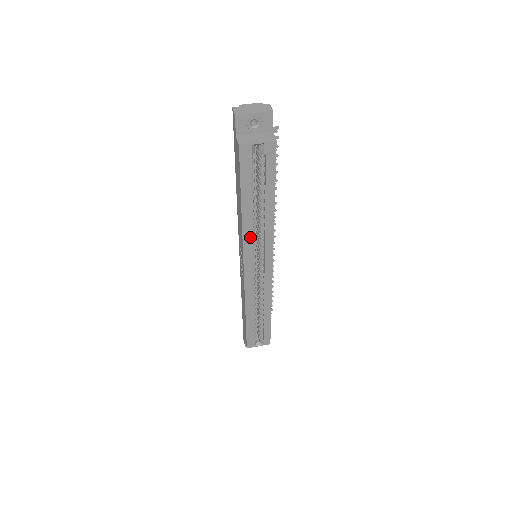
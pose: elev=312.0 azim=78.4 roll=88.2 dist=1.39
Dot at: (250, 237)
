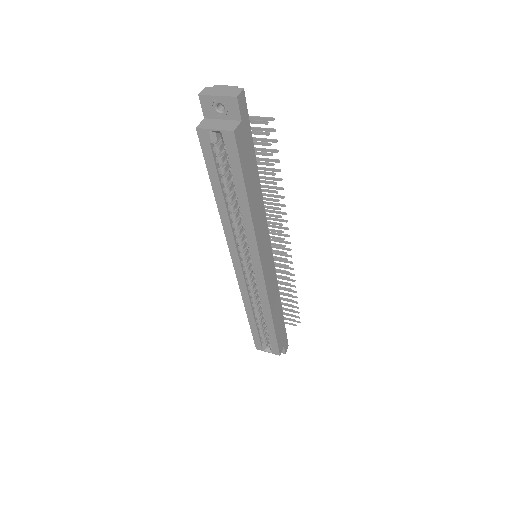
Dot at: (232, 232)
